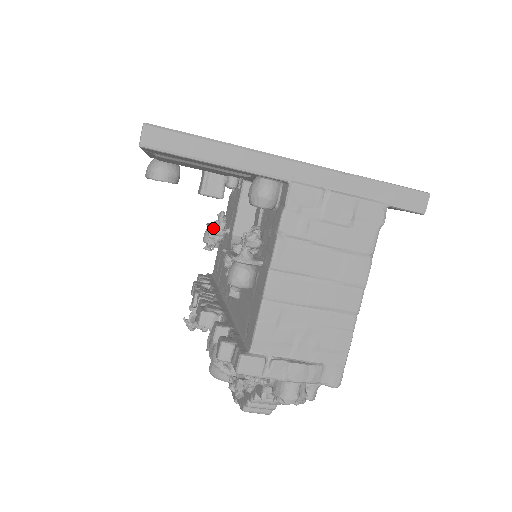
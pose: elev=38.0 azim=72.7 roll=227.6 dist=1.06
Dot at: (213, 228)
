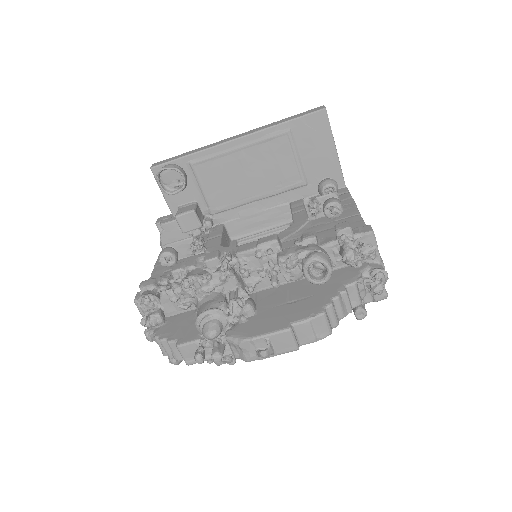
Dot at: (197, 237)
